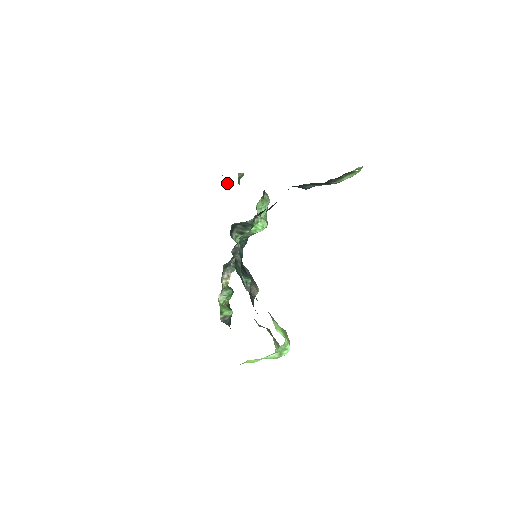
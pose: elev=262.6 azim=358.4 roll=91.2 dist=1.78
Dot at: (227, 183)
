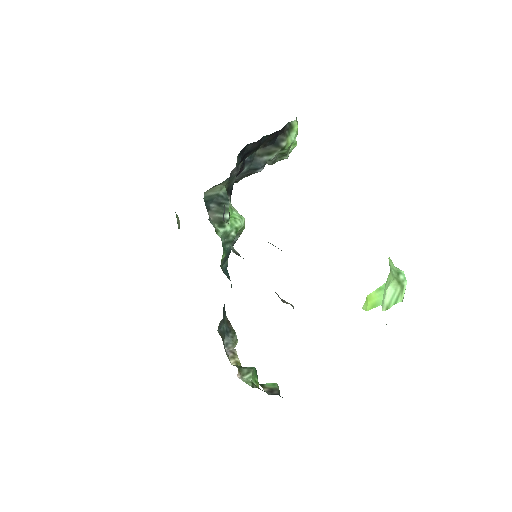
Dot at: occluded
